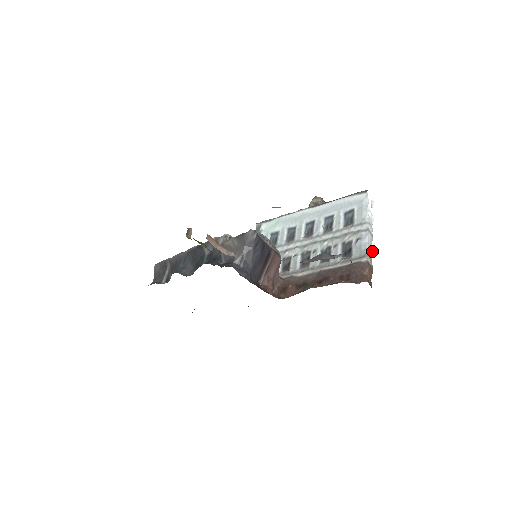
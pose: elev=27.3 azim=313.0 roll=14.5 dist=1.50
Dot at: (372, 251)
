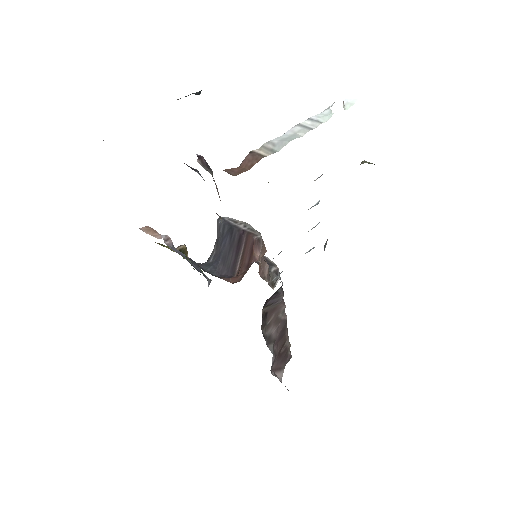
Dot at: (286, 142)
